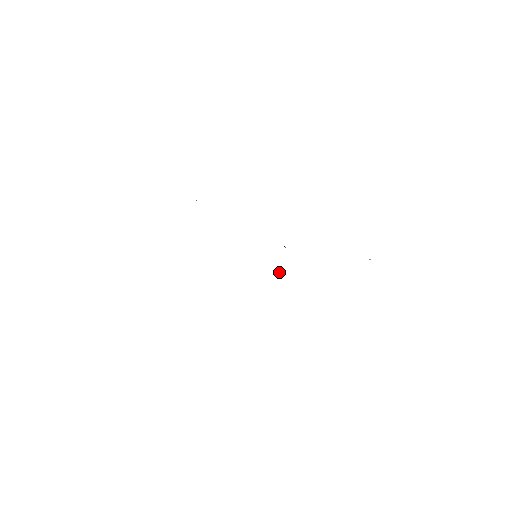
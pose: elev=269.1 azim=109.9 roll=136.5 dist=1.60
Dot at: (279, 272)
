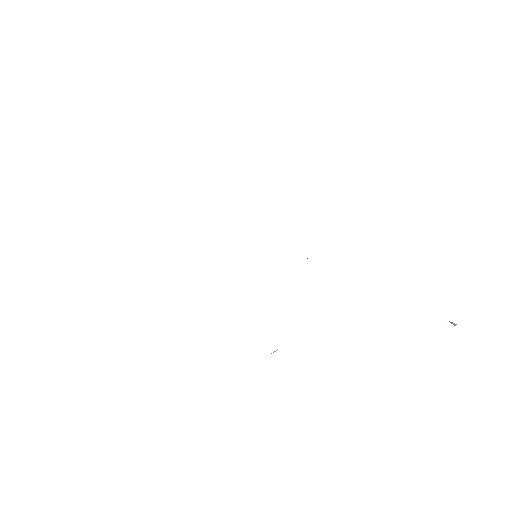
Dot at: occluded
